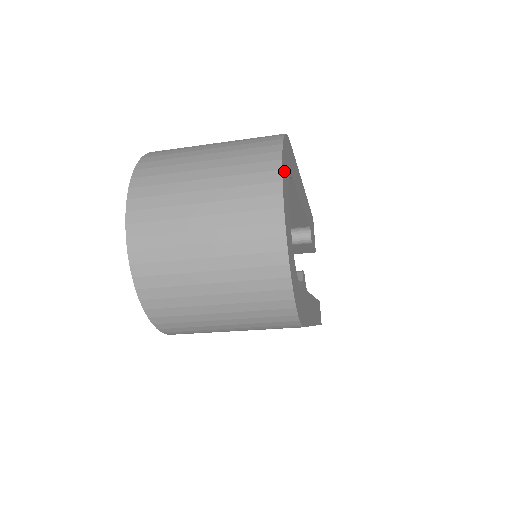
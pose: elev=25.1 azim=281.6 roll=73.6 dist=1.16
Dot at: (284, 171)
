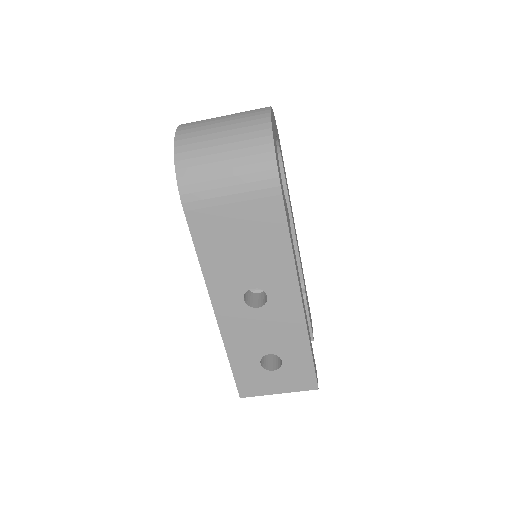
Dot at: occluded
